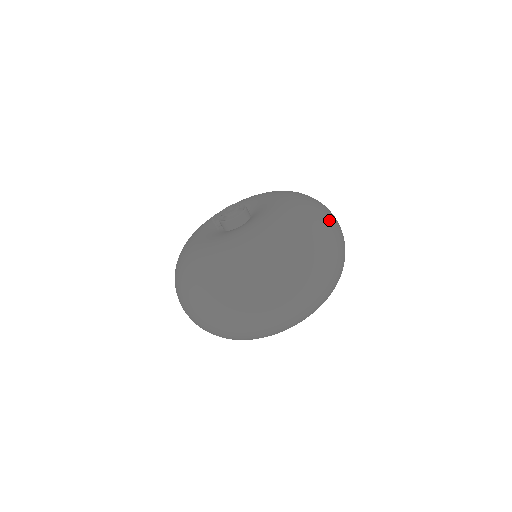
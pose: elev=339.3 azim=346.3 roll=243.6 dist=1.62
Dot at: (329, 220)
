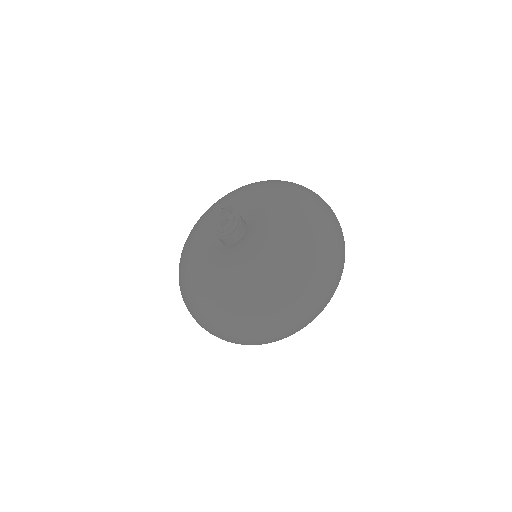
Dot at: (266, 314)
